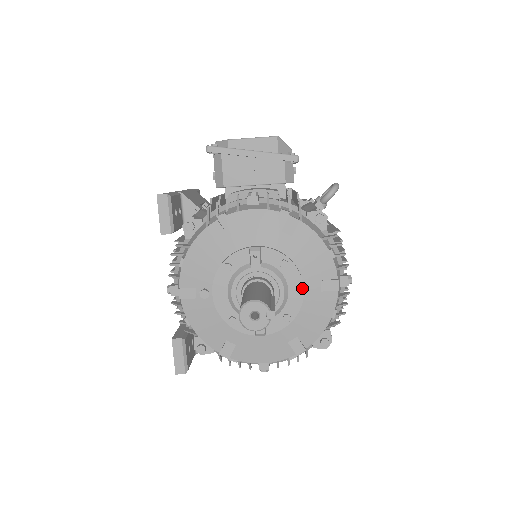
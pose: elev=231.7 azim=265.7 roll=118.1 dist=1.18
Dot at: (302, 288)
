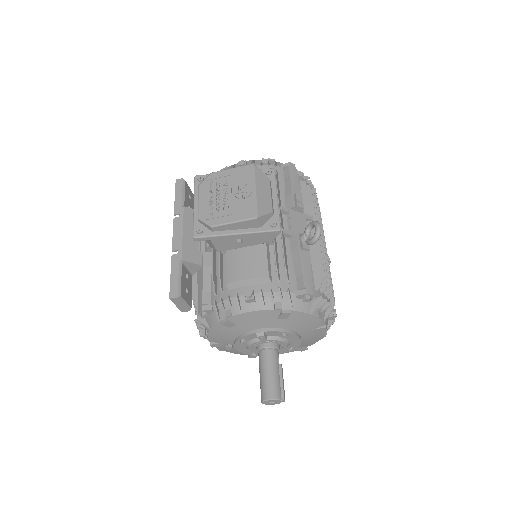
Dot at: (300, 339)
